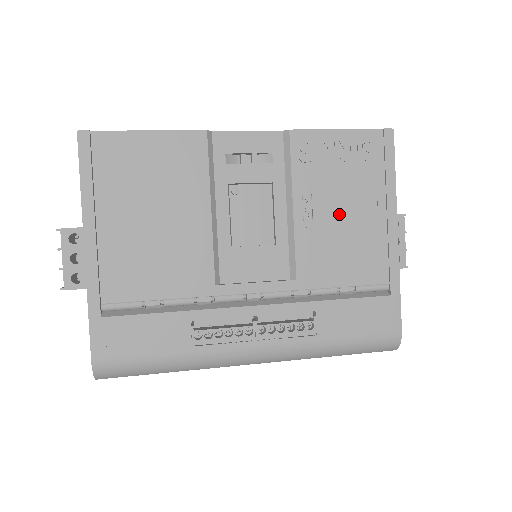
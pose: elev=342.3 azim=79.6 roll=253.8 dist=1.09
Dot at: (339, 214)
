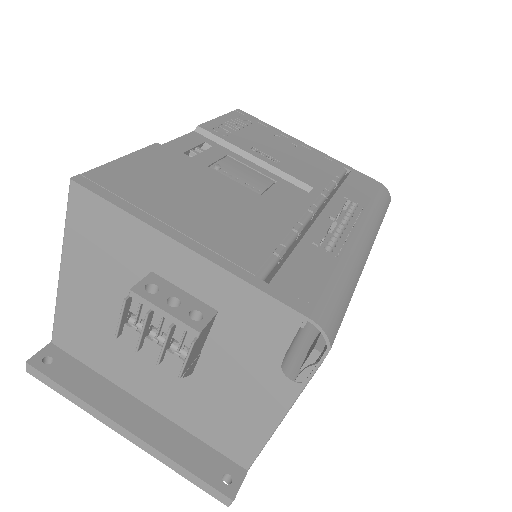
Dot at: (277, 150)
